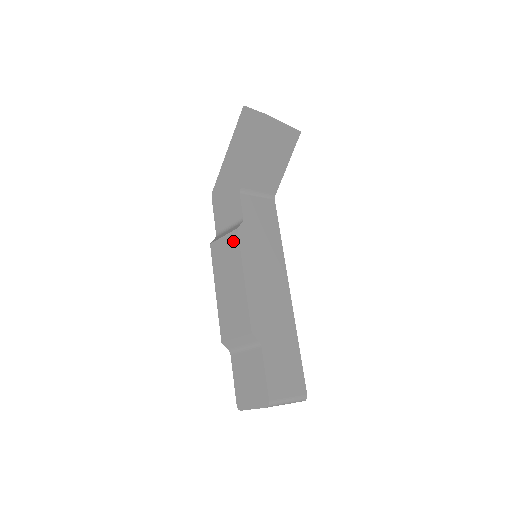
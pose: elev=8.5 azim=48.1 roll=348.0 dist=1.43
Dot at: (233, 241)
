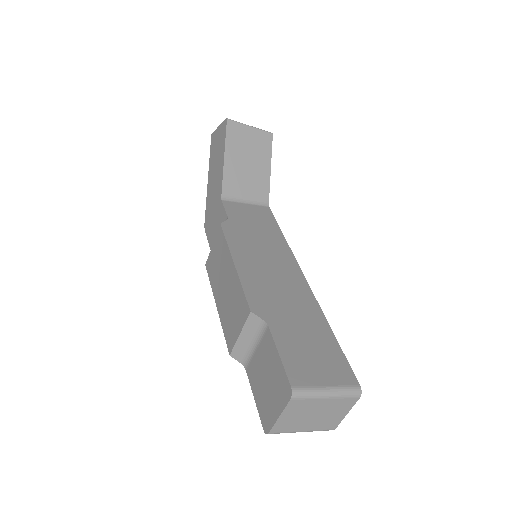
Dot at: (219, 239)
